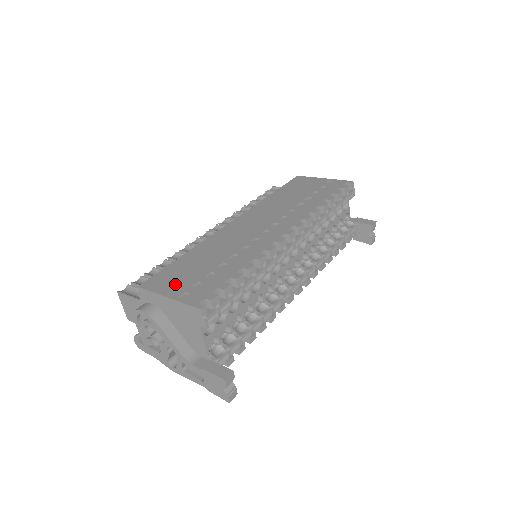
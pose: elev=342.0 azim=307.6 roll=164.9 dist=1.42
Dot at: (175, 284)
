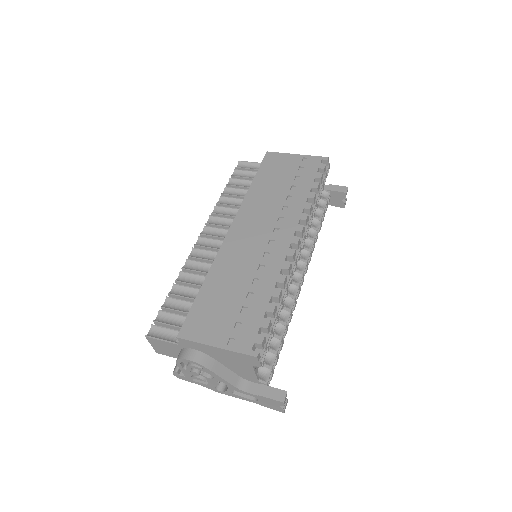
Dot at: (214, 328)
